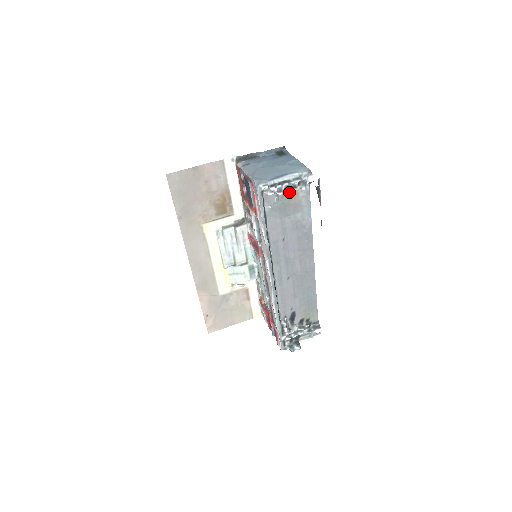
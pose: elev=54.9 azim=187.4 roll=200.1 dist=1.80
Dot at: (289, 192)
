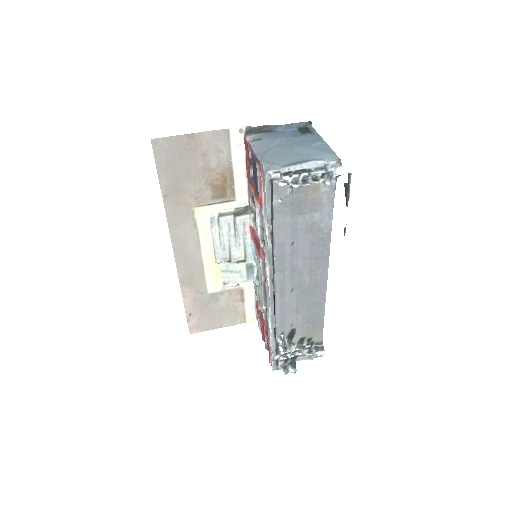
Dot at: occluded
